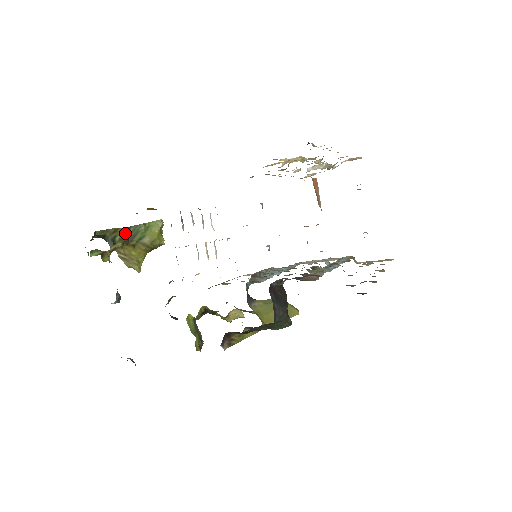
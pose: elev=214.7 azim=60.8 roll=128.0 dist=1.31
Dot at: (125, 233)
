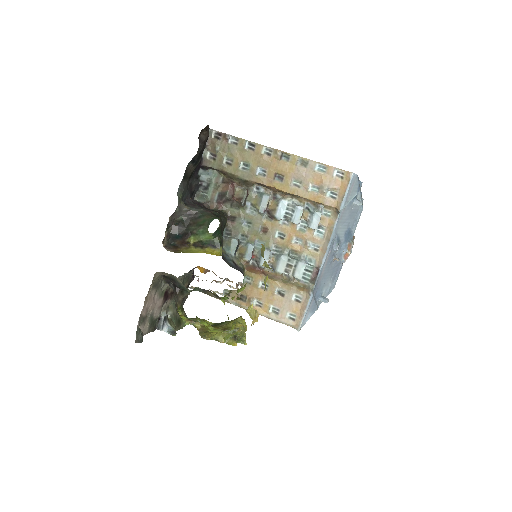
Dot at: occluded
